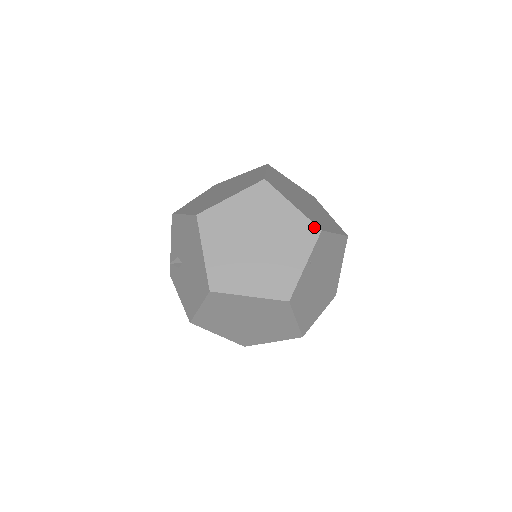
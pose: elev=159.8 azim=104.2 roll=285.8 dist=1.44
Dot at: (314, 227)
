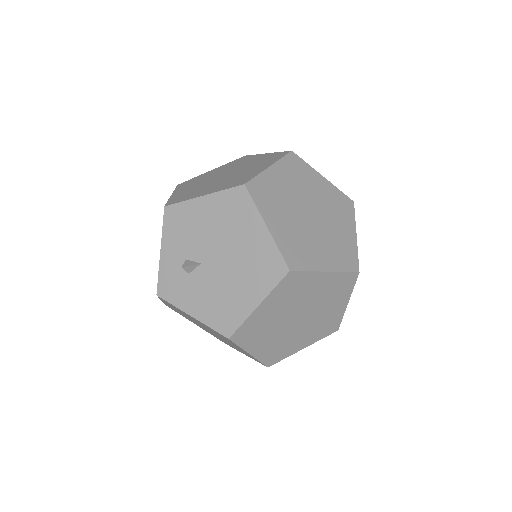
Dot at: (347, 198)
